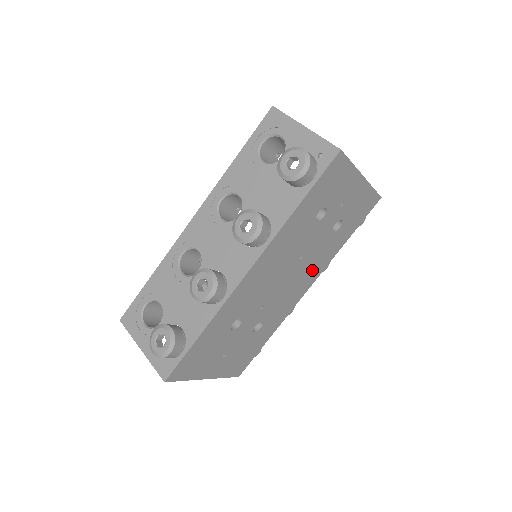
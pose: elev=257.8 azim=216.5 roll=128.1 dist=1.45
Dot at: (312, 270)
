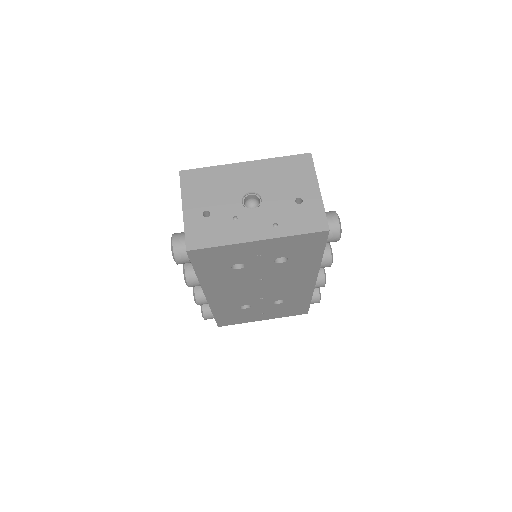
Dot at: (297, 276)
